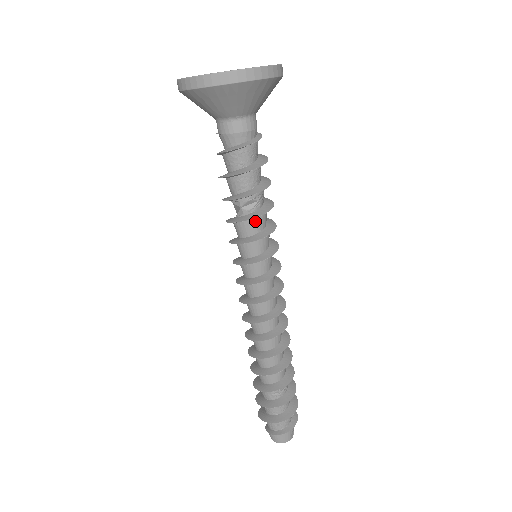
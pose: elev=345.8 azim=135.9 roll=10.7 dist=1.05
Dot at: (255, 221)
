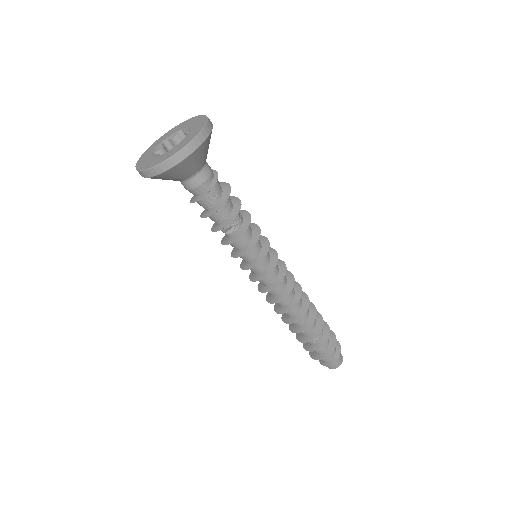
Dot at: (239, 240)
